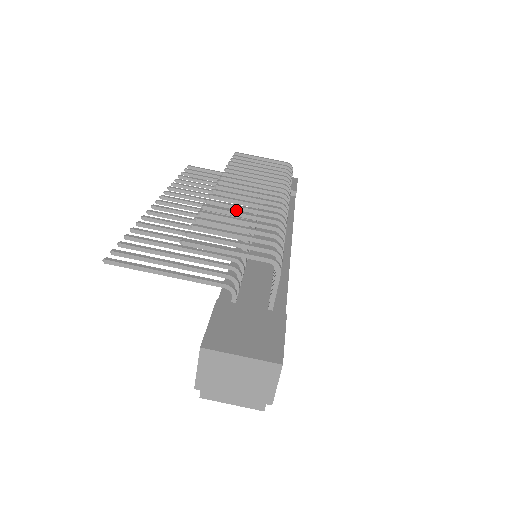
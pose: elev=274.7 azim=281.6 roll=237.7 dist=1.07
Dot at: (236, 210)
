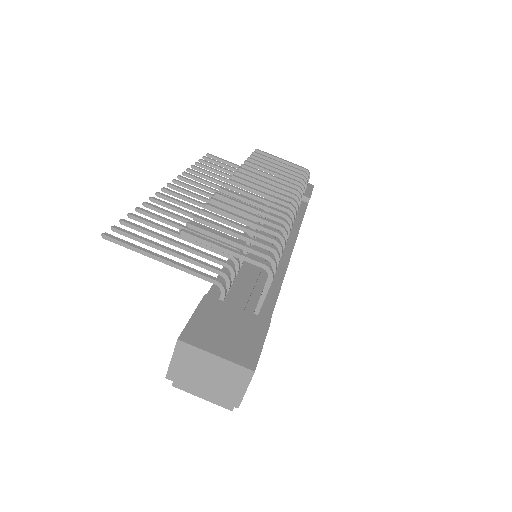
Dot at: occluded
